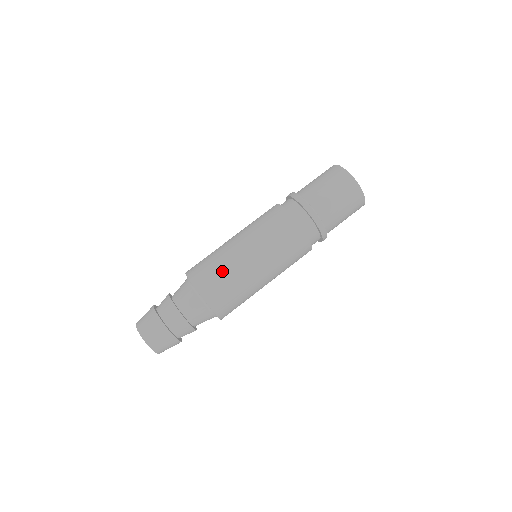
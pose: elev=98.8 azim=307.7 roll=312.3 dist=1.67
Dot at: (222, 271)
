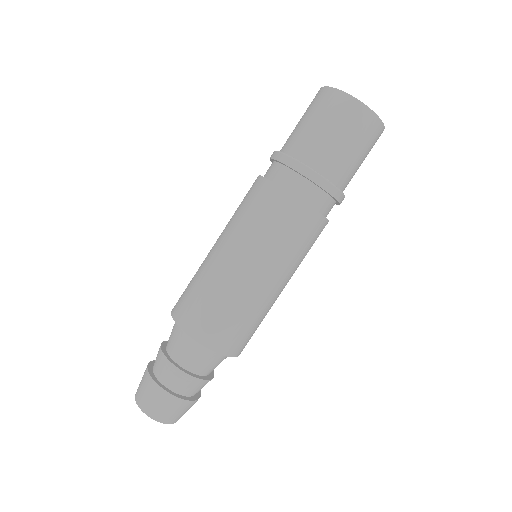
Dot at: (234, 313)
